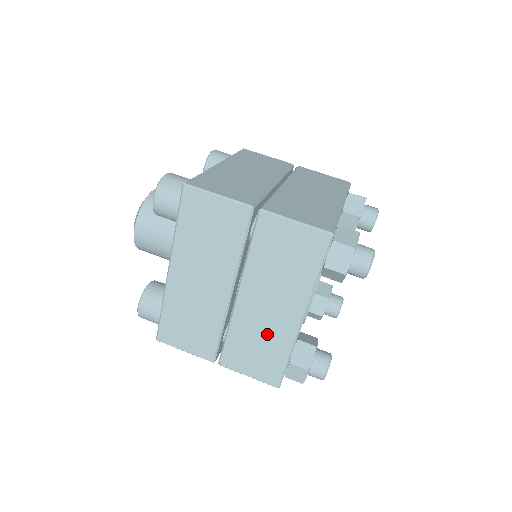
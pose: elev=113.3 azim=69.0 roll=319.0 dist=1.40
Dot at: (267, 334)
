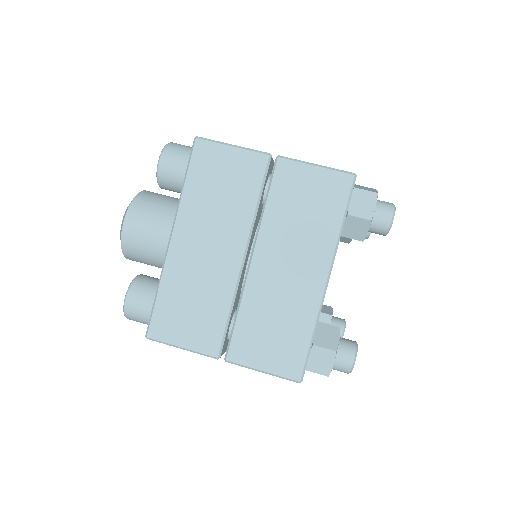
Dot at: (286, 306)
